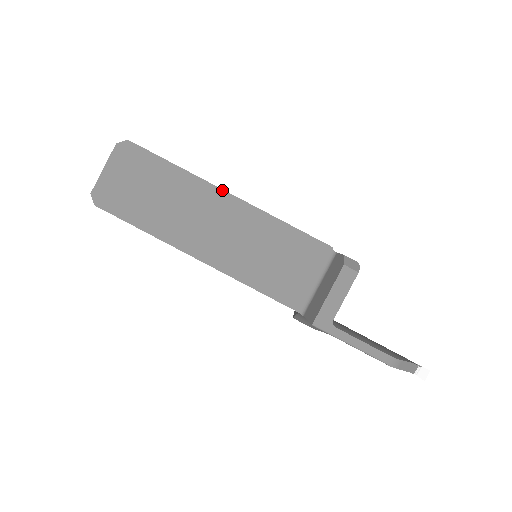
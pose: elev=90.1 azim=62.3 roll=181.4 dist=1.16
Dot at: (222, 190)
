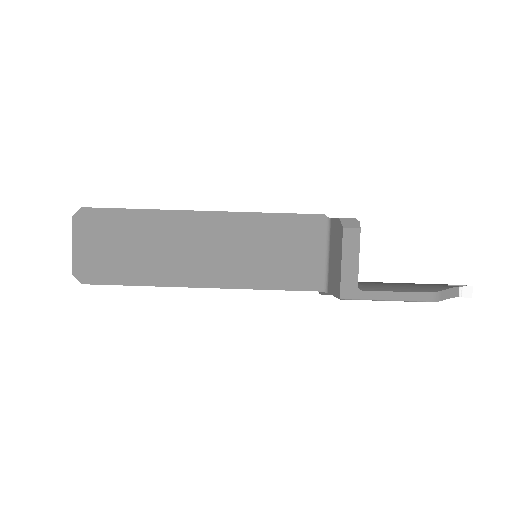
Dot at: (193, 211)
